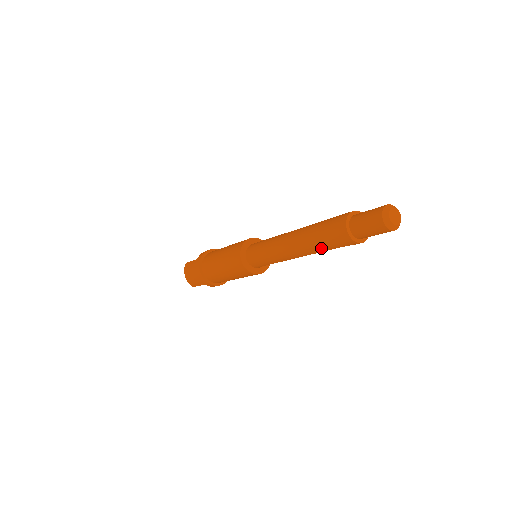
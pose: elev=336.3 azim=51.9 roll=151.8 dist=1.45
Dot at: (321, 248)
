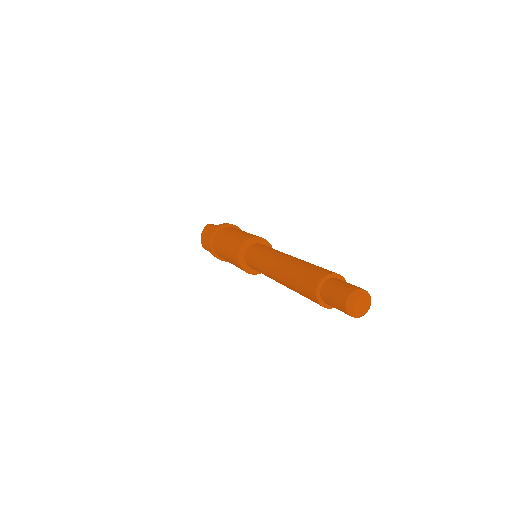
Dot at: (294, 288)
